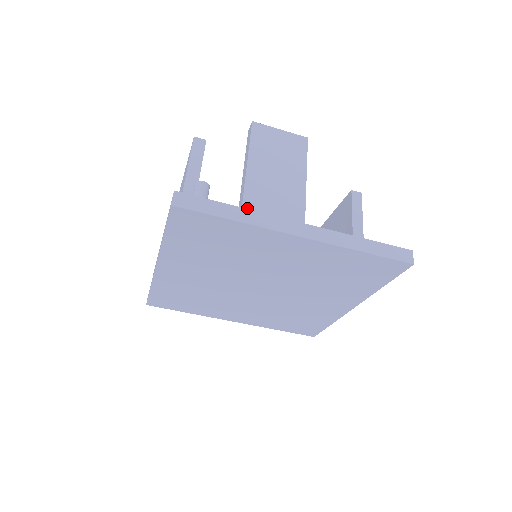
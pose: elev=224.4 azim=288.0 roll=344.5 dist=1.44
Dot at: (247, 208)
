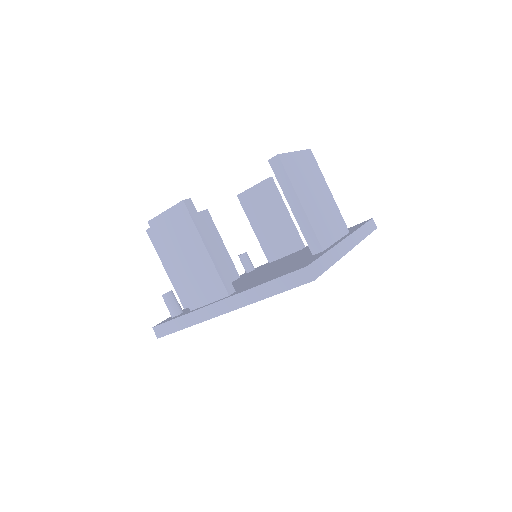
Dot at: (191, 304)
